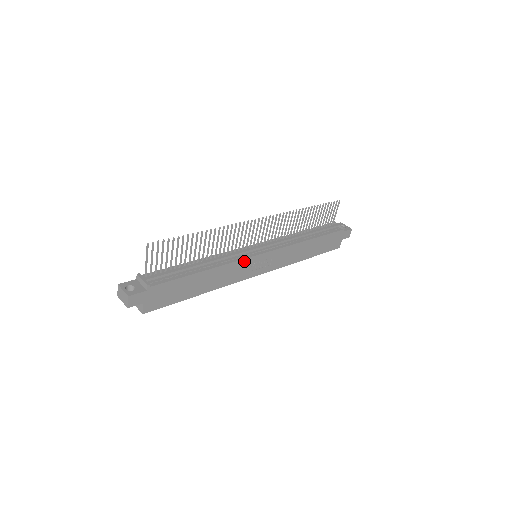
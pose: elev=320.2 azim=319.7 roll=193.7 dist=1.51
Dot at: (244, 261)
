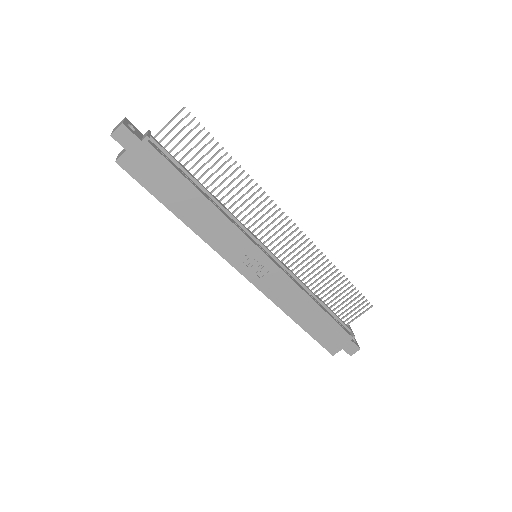
Dot at: (243, 237)
